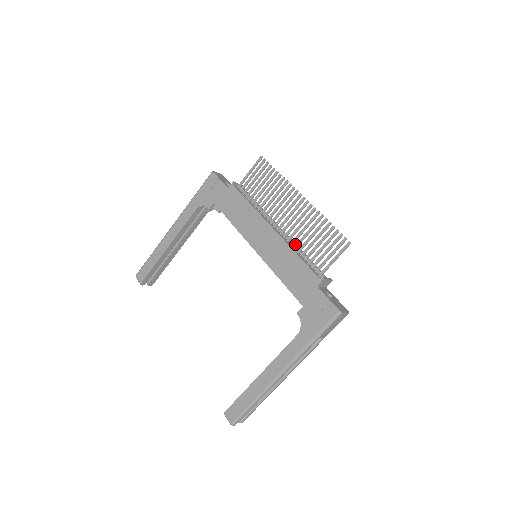
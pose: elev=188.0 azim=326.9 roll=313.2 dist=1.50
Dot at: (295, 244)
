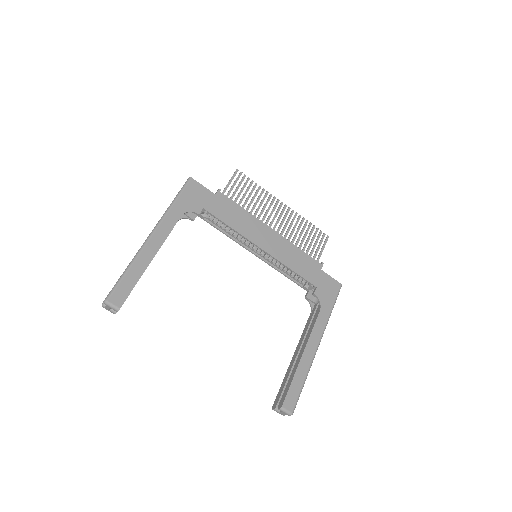
Dot at: occluded
